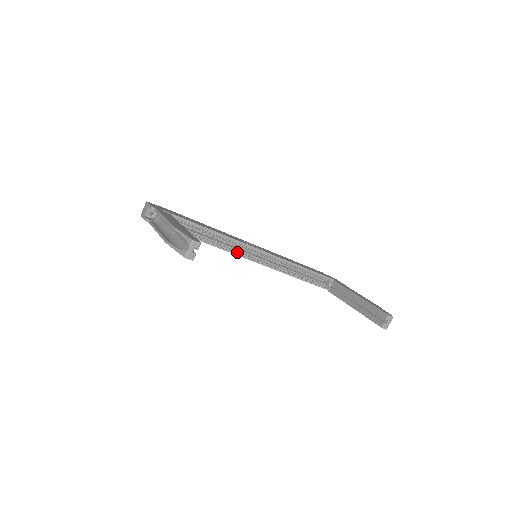
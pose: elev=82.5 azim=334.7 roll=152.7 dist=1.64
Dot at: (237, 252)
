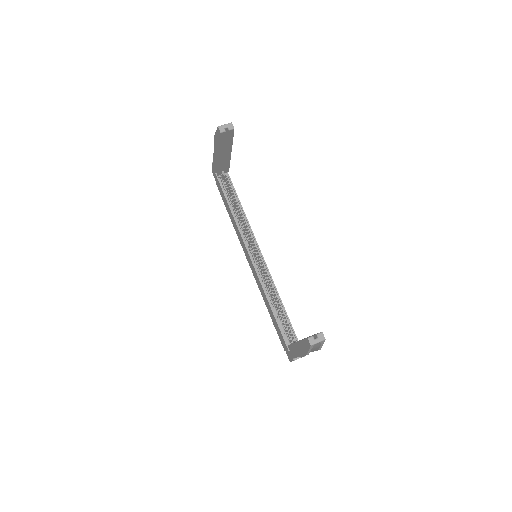
Dot at: (246, 242)
